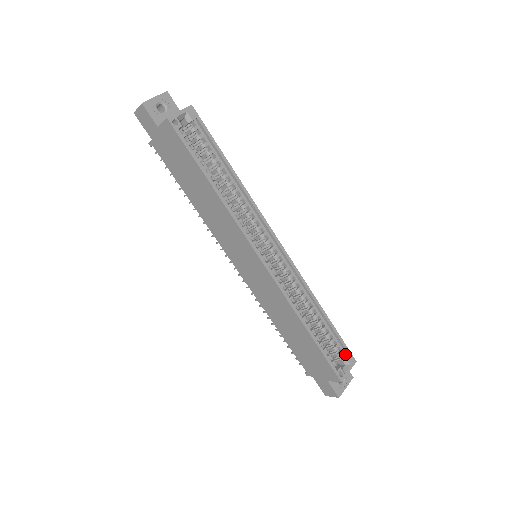
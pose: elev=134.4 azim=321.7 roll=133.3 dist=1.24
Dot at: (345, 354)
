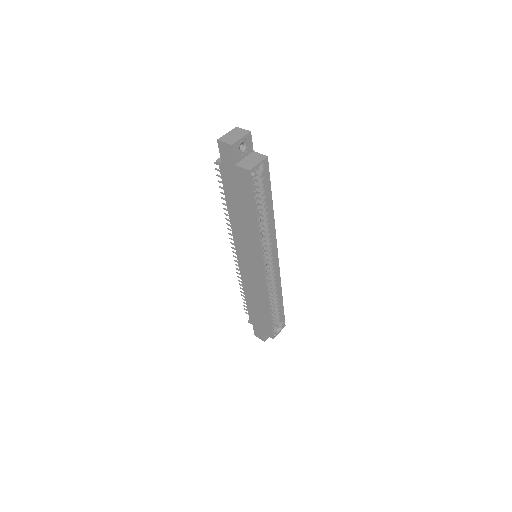
Dot at: (281, 321)
